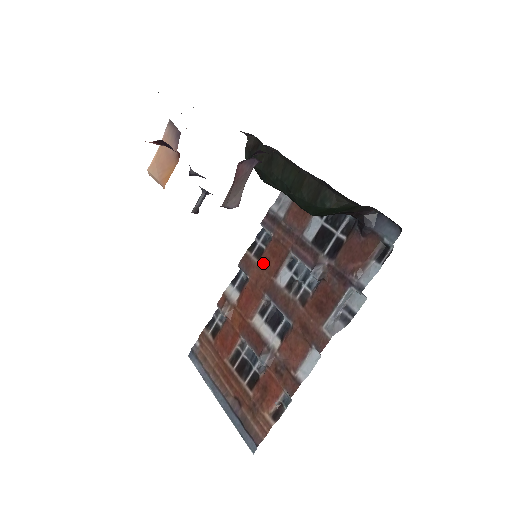
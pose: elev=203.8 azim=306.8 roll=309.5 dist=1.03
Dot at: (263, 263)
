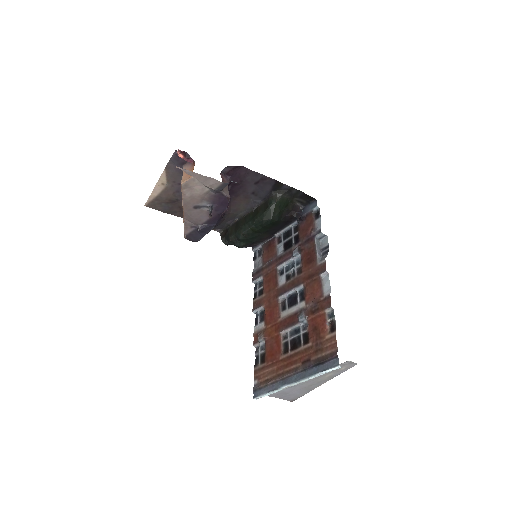
Dot at: (266, 291)
